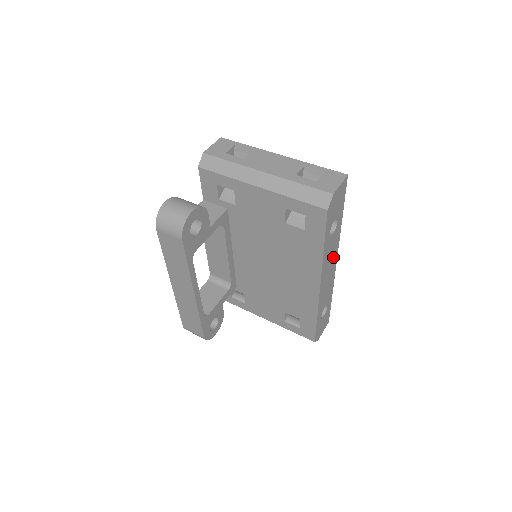
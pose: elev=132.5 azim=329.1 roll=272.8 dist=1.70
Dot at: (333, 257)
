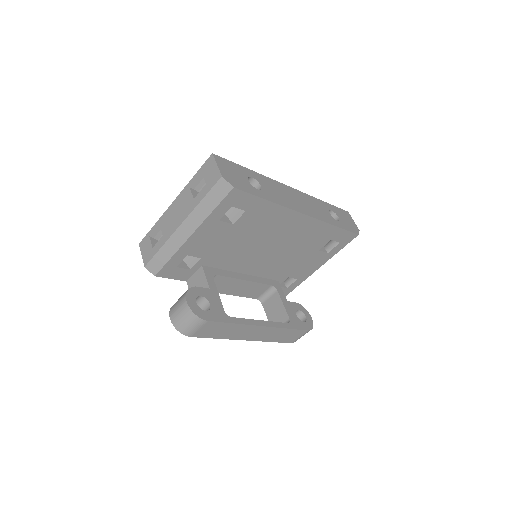
Dot at: (285, 191)
